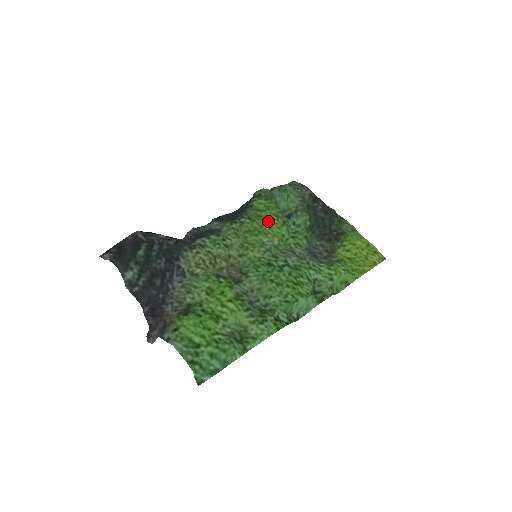
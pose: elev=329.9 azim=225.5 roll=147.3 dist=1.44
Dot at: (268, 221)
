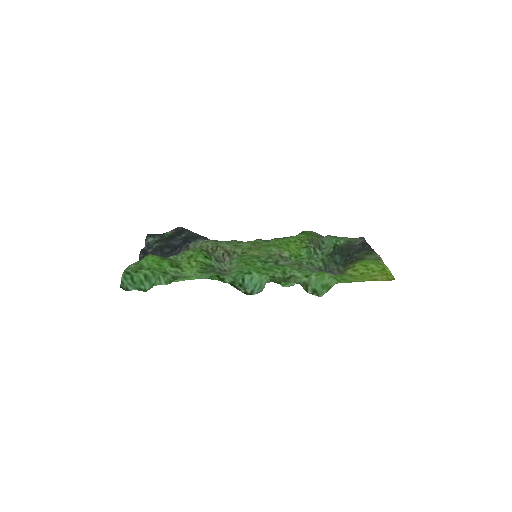
Dot at: (290, 242)
